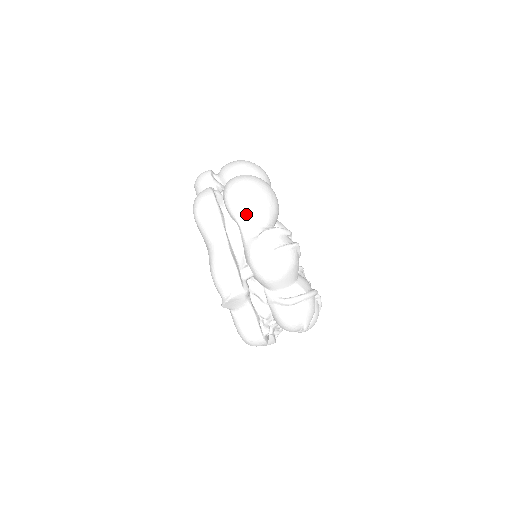
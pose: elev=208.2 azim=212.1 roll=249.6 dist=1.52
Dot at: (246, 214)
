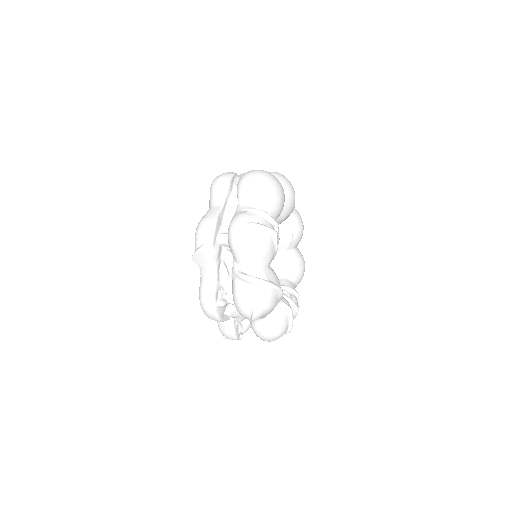
Dot at: (247, 193)
